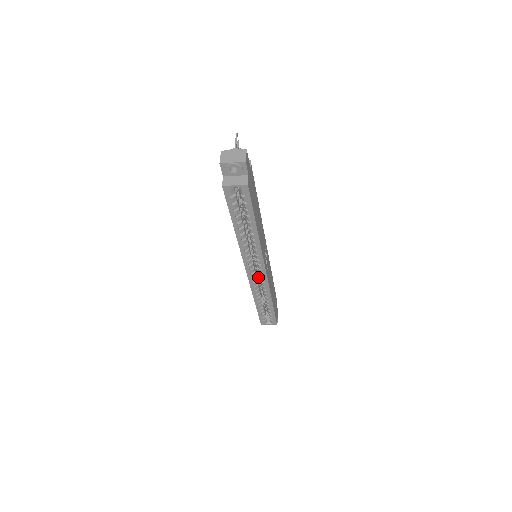
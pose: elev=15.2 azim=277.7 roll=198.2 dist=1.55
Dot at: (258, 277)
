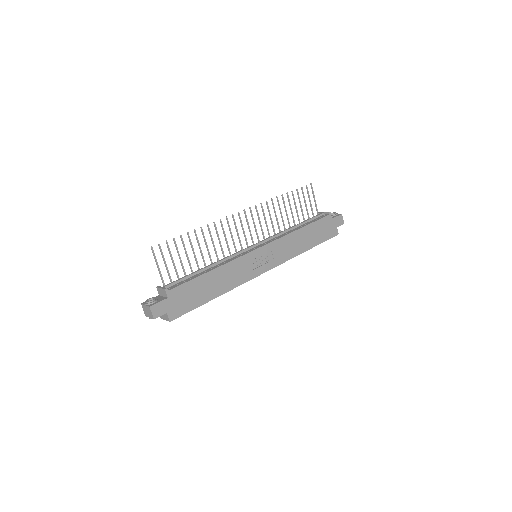
Dot at: occluded
